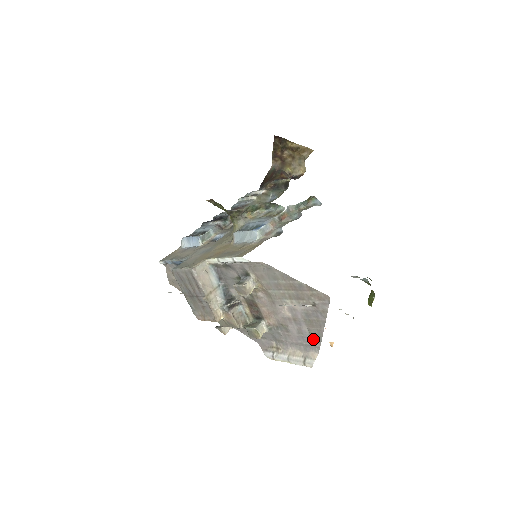
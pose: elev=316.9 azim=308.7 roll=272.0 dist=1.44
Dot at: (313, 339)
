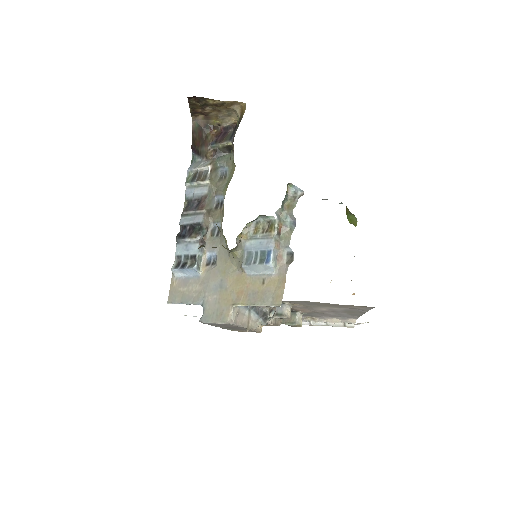
Dot at: (352, 316)
